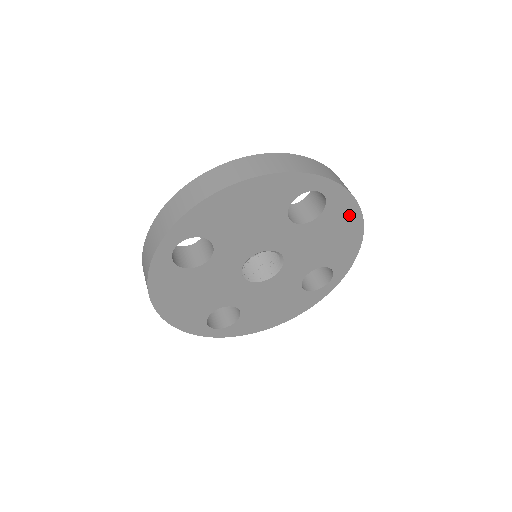
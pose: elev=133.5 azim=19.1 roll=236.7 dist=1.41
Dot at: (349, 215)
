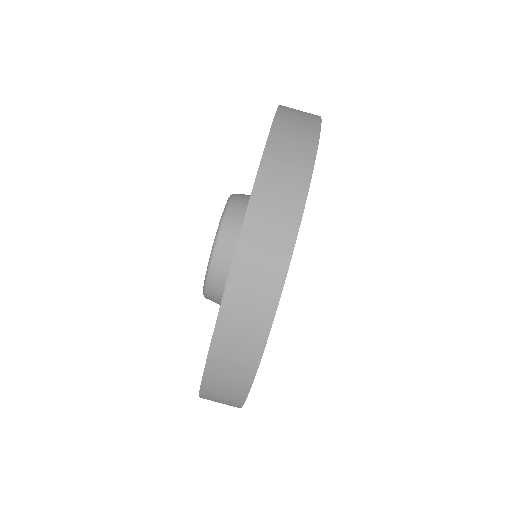
Dot at: occluded
